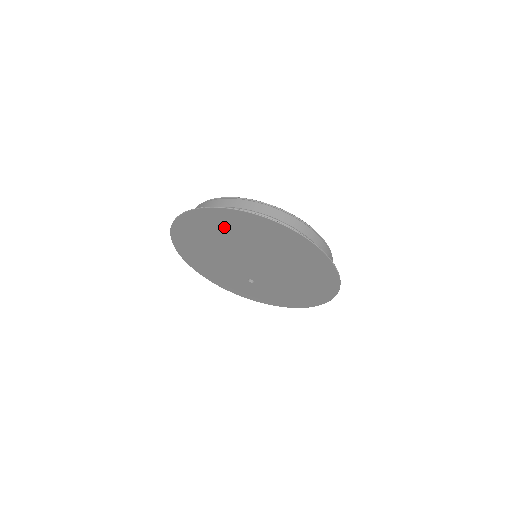
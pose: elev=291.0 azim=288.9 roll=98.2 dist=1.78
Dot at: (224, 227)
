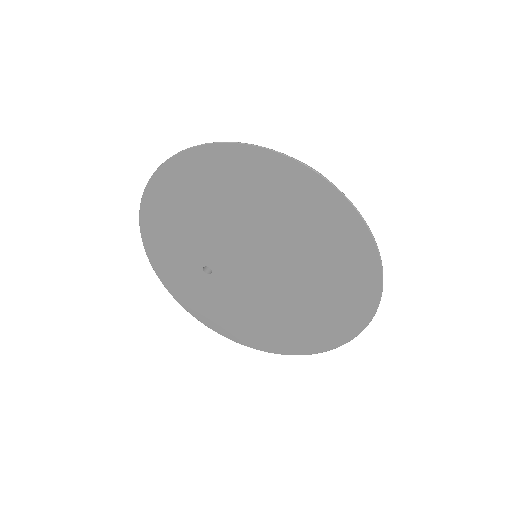
Dot at: (306, 216)
